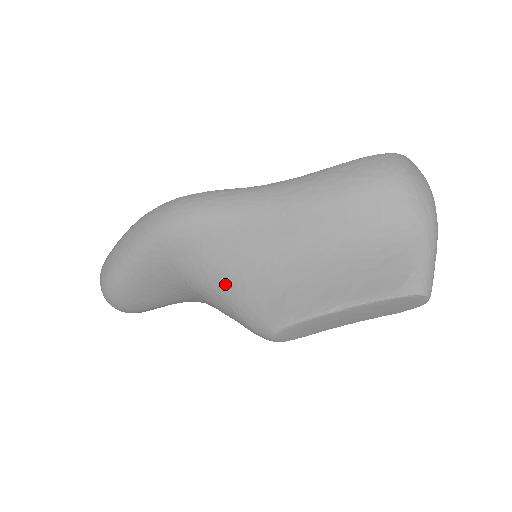
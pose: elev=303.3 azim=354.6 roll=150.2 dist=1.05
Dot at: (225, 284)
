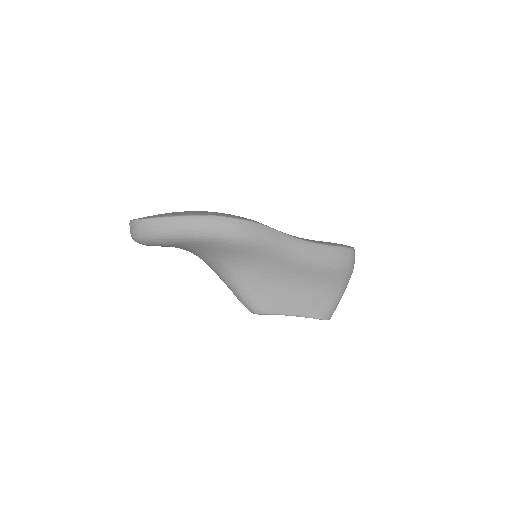
Dot at: (243, 277)
